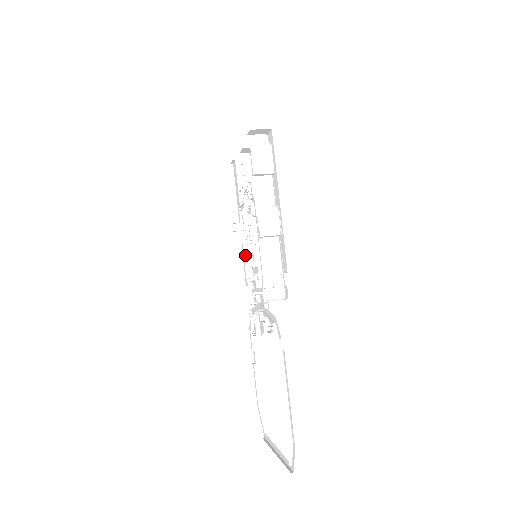
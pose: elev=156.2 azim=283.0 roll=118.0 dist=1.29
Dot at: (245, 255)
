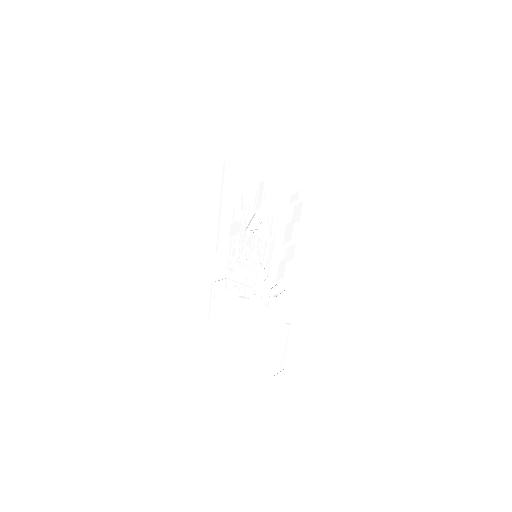
Dot at: (233, 243)
